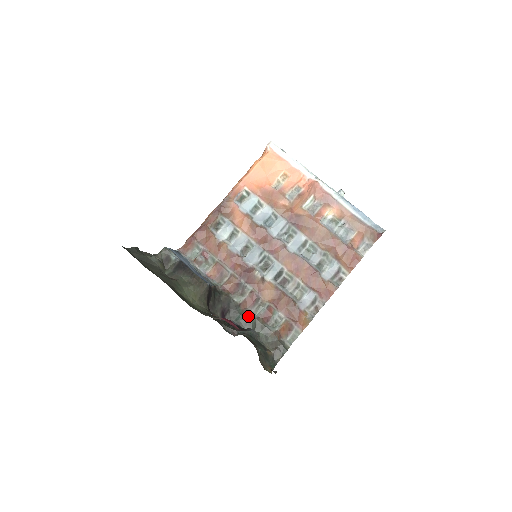
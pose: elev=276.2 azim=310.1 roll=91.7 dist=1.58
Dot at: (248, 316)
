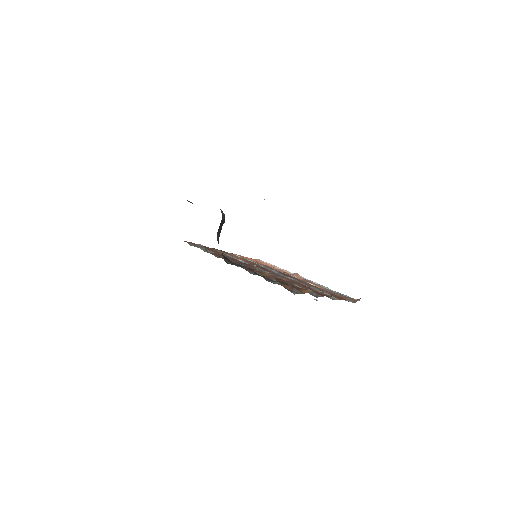
Dot at: occluded
